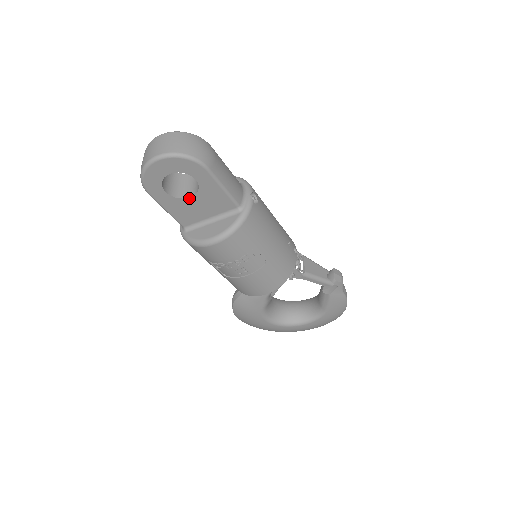
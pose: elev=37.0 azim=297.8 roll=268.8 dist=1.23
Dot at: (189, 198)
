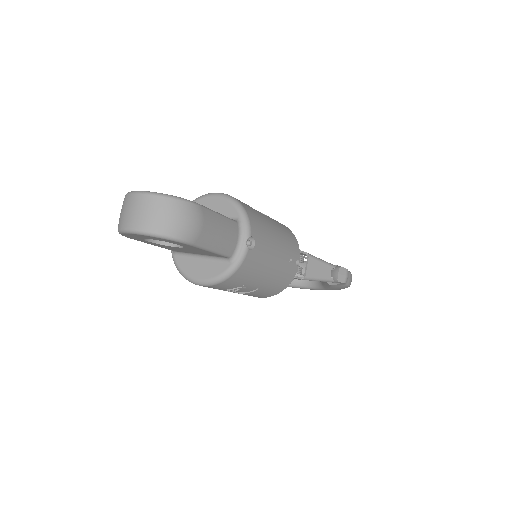
Dot at: (175, 247)
